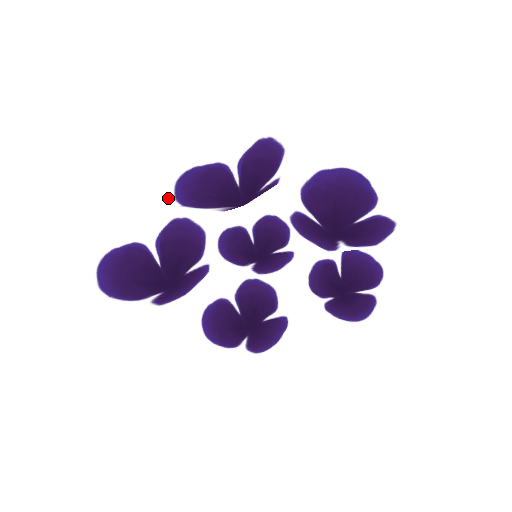
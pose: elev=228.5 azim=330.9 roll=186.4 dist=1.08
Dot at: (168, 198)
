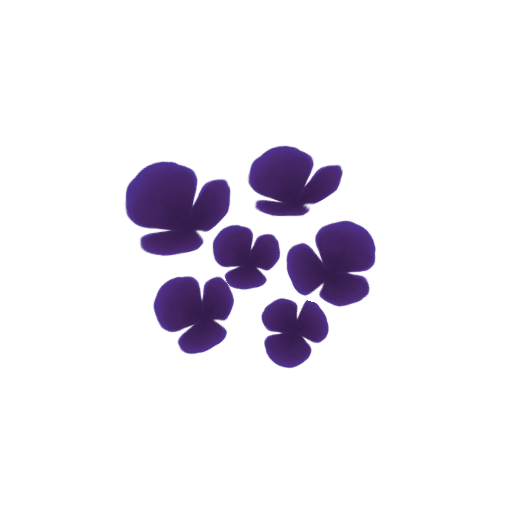
Dot at: (249, 157)
